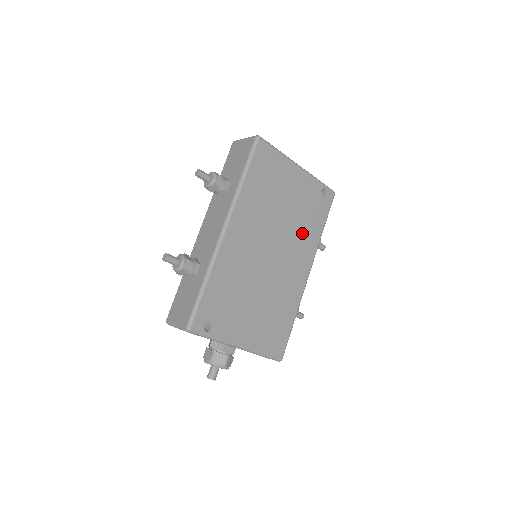
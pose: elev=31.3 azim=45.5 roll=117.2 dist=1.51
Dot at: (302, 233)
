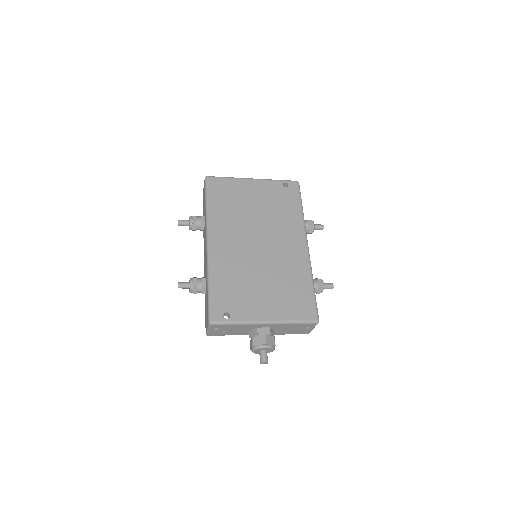
Dot at: (282, 220)
